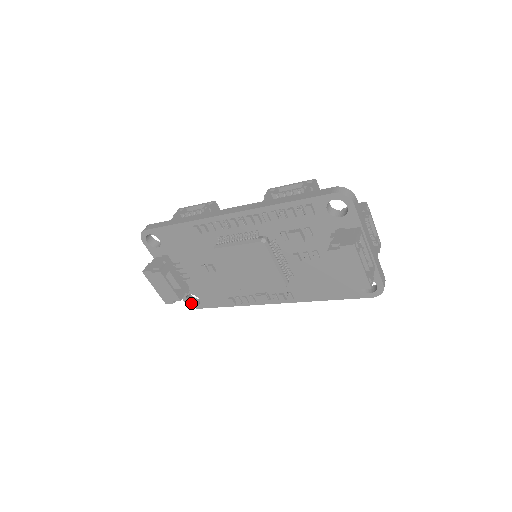
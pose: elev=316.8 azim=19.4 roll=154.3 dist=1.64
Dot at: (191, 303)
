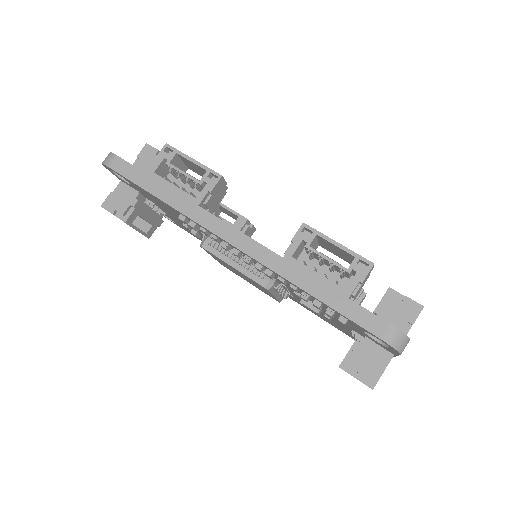
Dot at: (164, 216)
